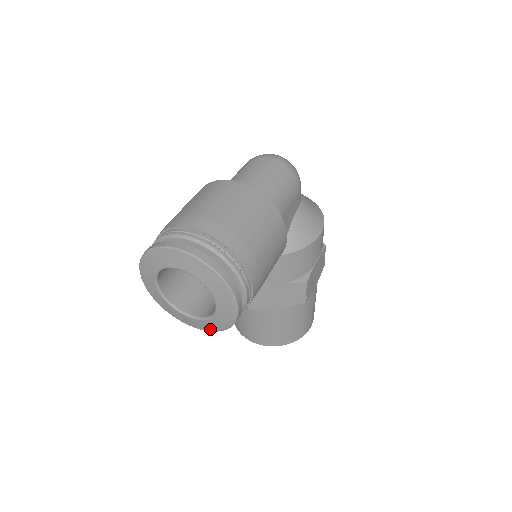
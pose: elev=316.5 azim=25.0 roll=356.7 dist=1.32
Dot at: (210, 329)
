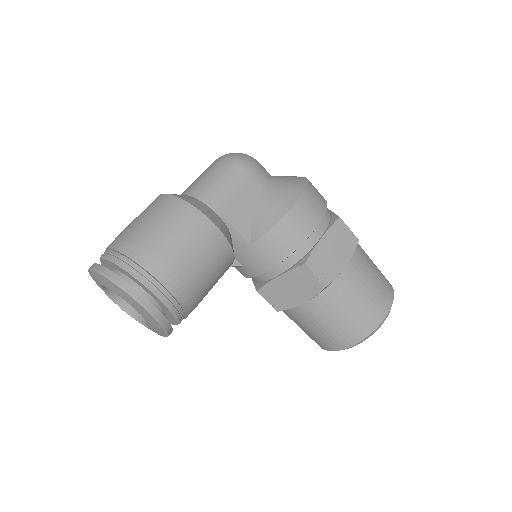
Dot at: (164, 334)
